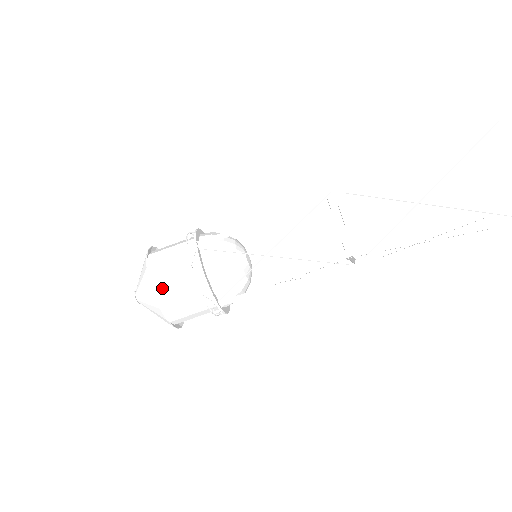
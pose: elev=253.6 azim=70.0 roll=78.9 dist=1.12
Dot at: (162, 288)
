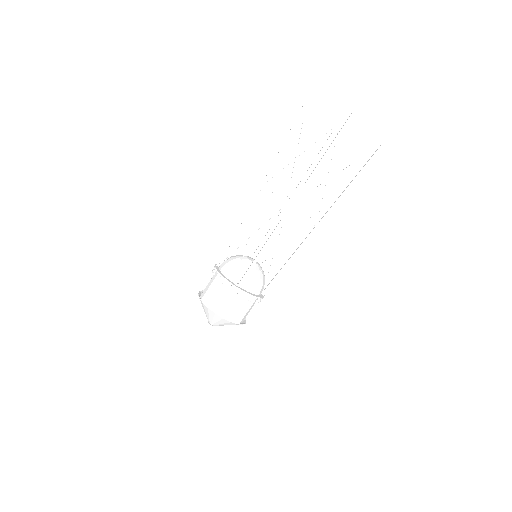
Dot at: (207, 297)
